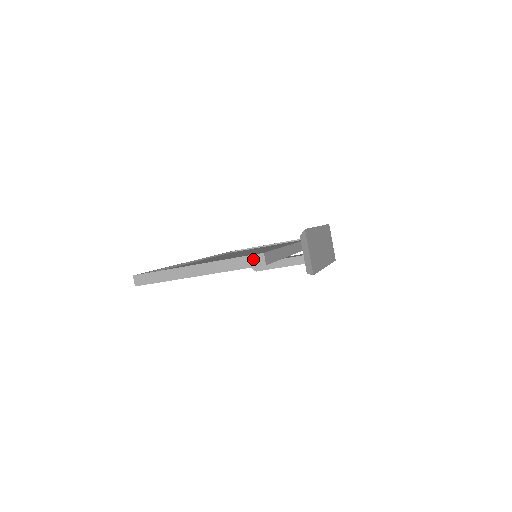
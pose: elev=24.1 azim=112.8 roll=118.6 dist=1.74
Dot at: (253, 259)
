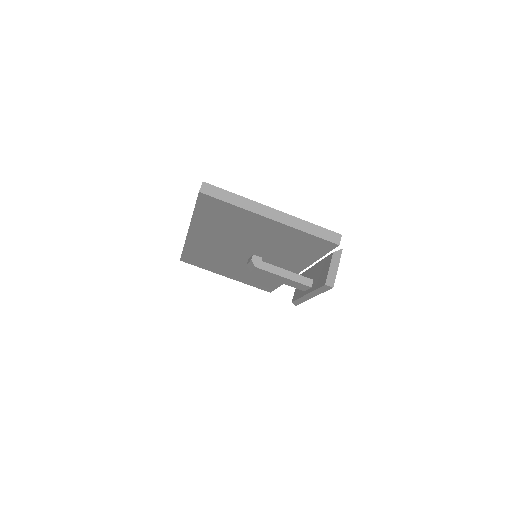
Dot at: (331, 234)
